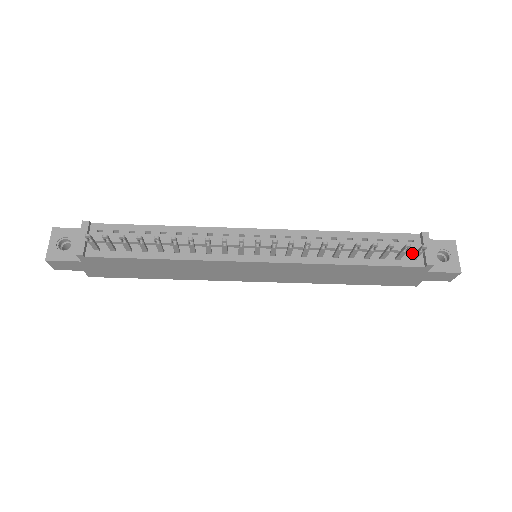
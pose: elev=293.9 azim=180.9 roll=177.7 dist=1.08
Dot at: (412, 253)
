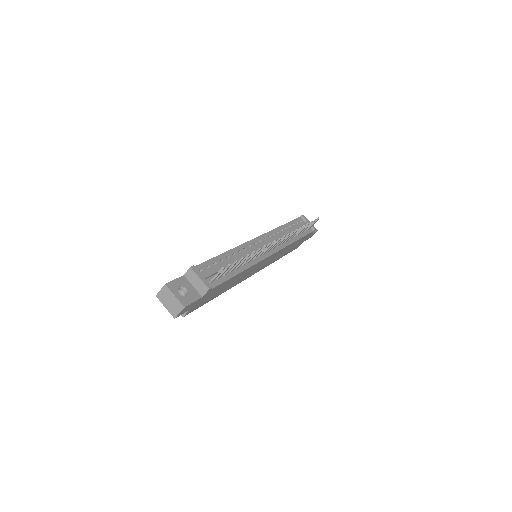
Dot at: occluded
